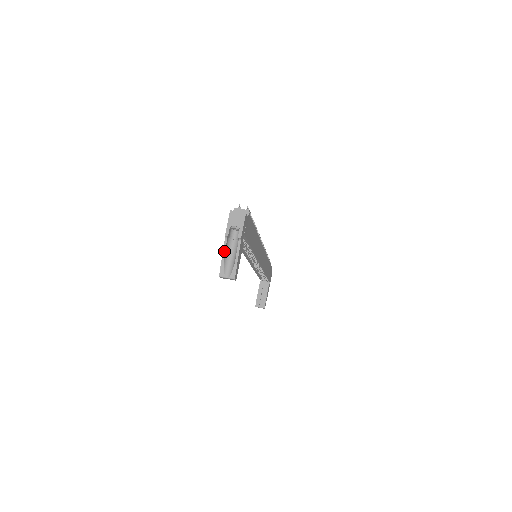
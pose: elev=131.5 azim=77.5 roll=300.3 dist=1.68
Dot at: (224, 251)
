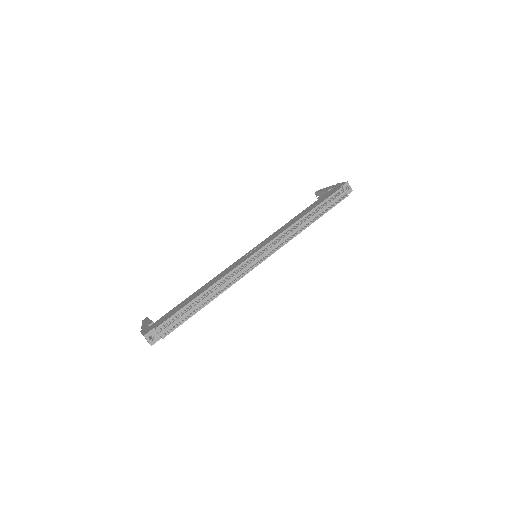
Dot at: occluded
